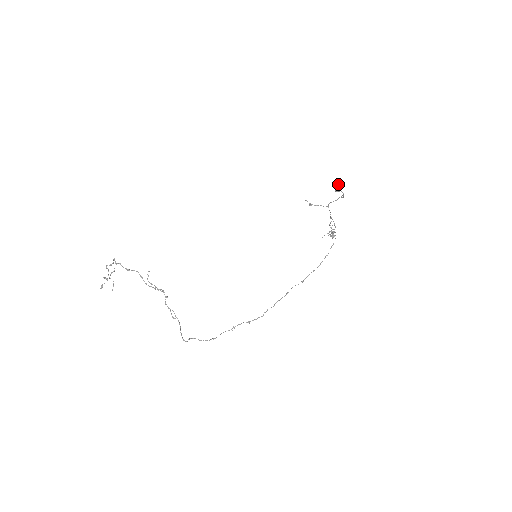
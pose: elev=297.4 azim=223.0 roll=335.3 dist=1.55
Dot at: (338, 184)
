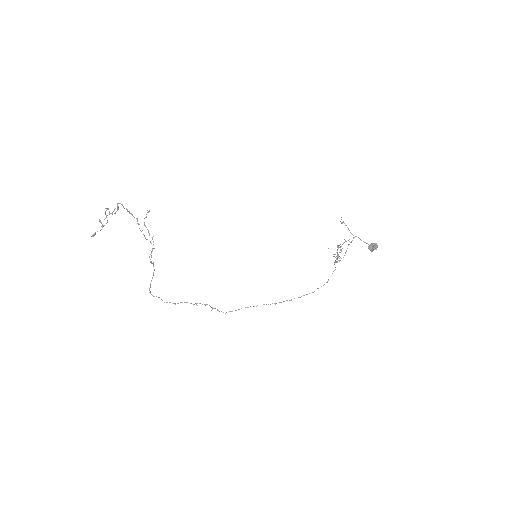
Dot at: (376, 246)
